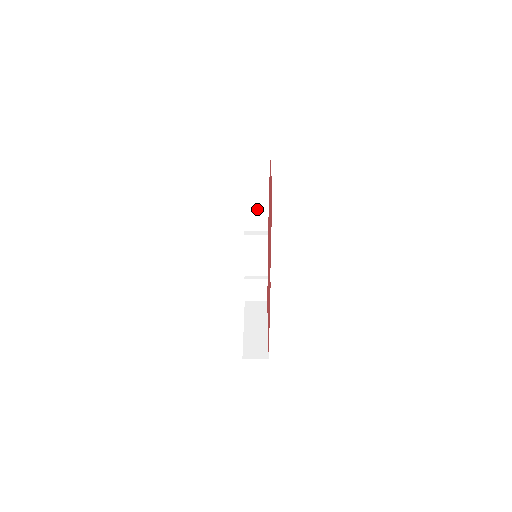
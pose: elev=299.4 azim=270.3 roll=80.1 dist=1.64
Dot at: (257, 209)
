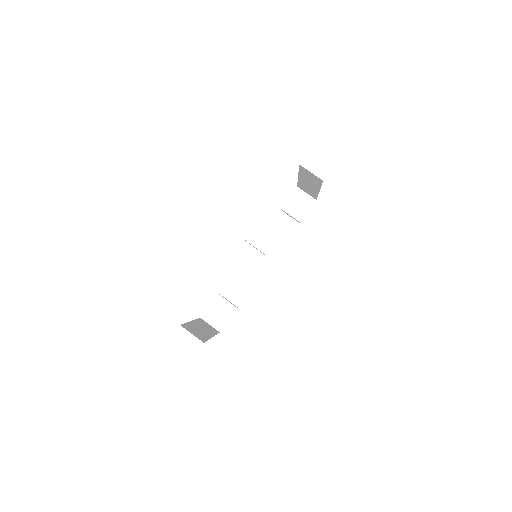
Dot at: (273, 242)
